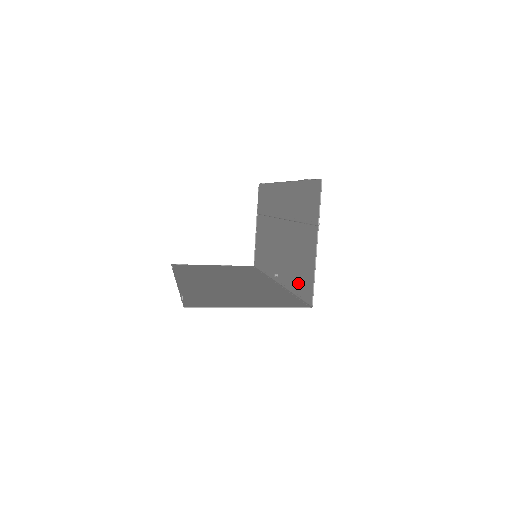
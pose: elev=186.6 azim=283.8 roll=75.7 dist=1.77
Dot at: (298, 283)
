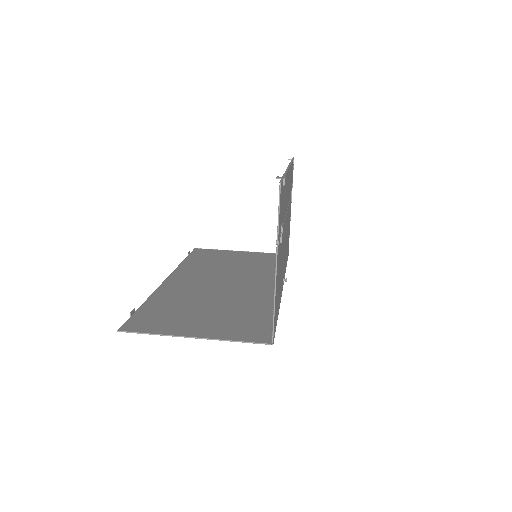
Dot at: occluded
